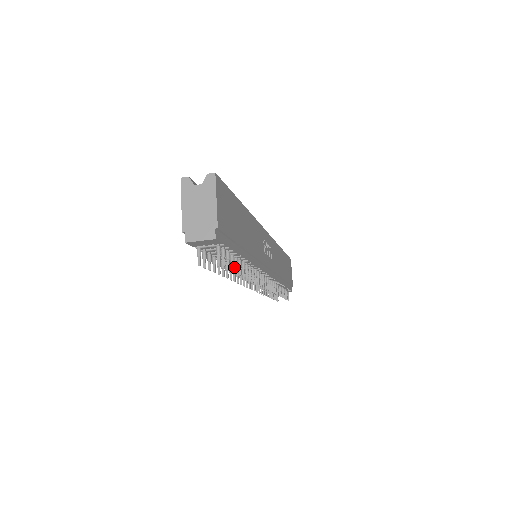
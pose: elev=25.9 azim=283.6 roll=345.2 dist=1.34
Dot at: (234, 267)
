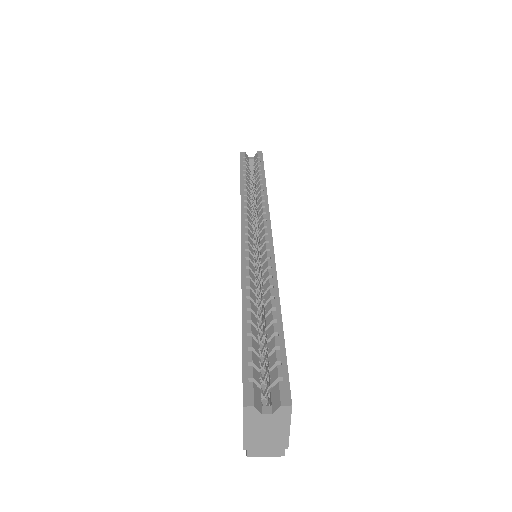
Dot at: occluded
